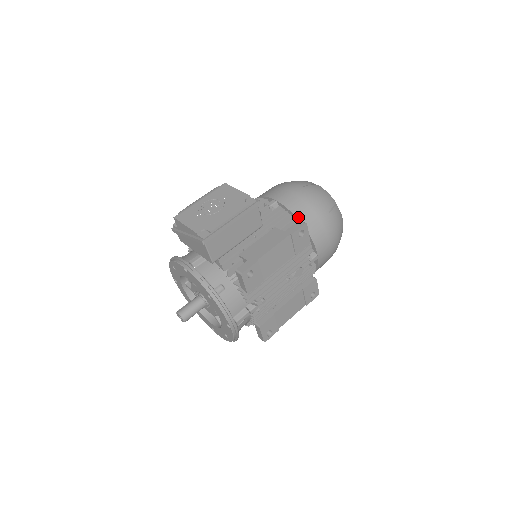
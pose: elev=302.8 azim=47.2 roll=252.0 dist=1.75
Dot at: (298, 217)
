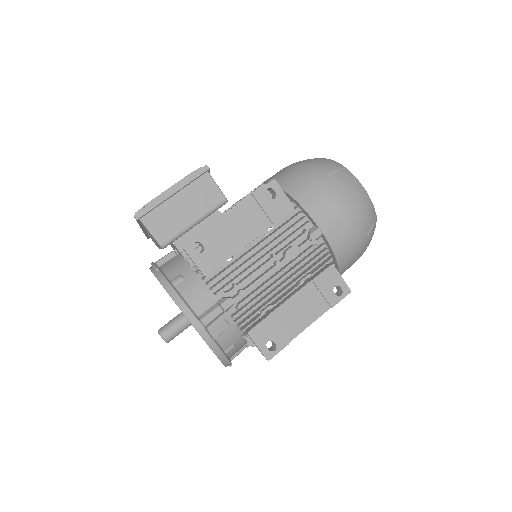
Dot at: (282, 187)
